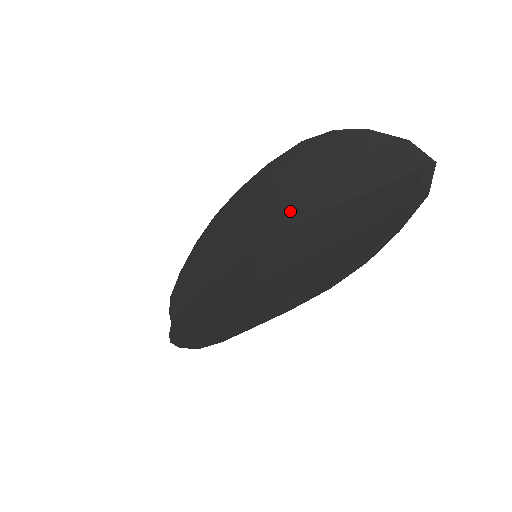
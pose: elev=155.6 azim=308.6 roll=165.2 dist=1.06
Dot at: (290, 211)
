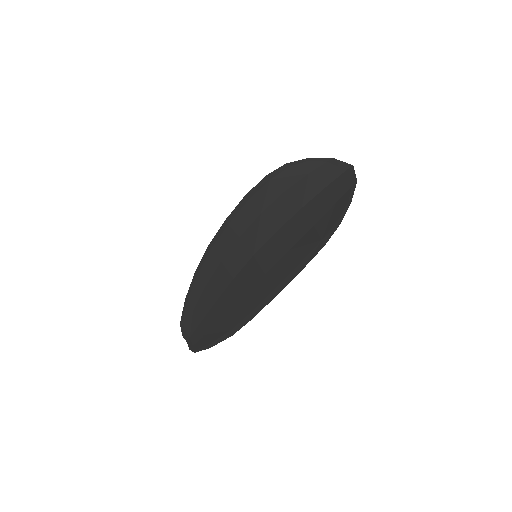
Dot at: (273, 218)
